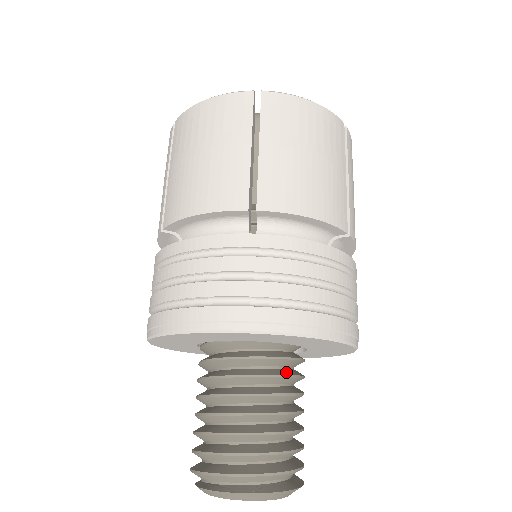
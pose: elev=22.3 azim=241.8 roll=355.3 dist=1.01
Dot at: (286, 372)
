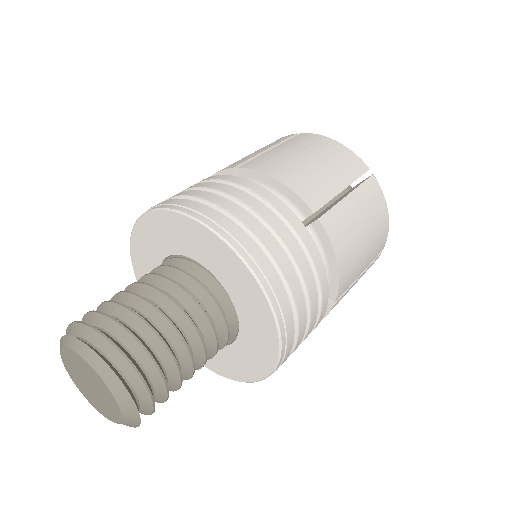
Dot at: (216, 335)
